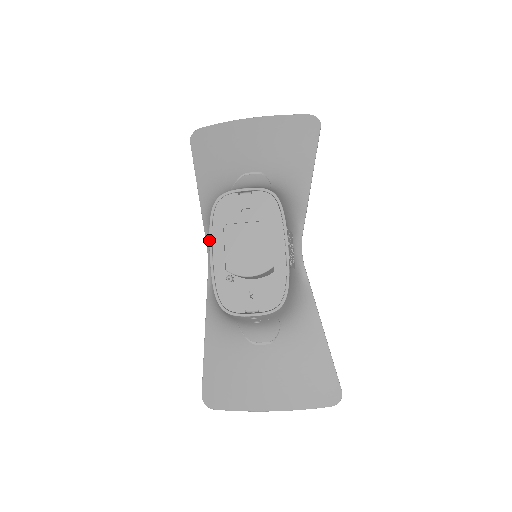
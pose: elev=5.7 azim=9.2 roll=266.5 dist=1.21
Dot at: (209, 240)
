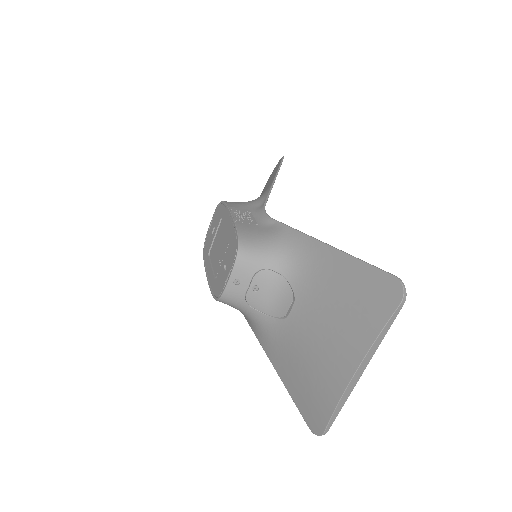
Dot at: occluded
